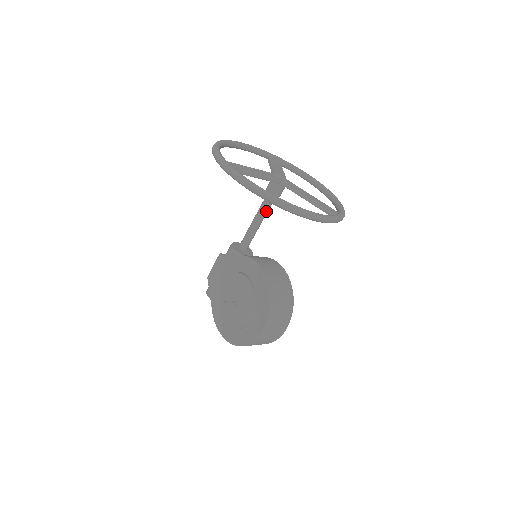
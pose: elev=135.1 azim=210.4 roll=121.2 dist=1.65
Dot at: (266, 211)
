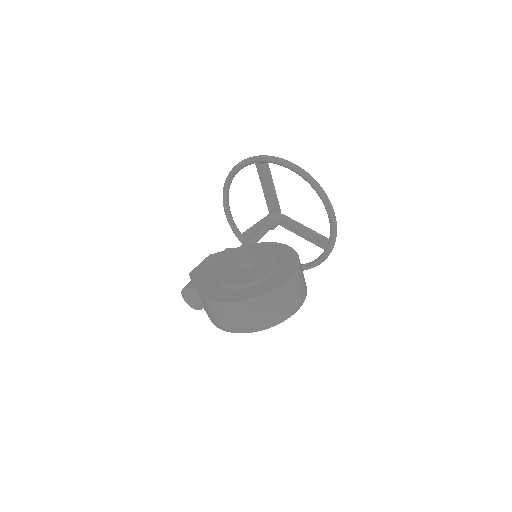
Dot at: (263, 232)
